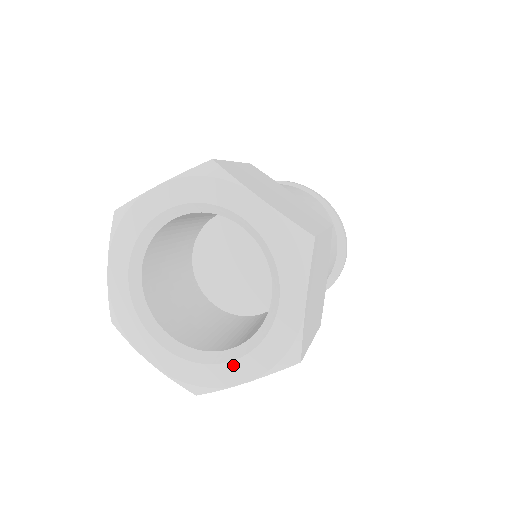
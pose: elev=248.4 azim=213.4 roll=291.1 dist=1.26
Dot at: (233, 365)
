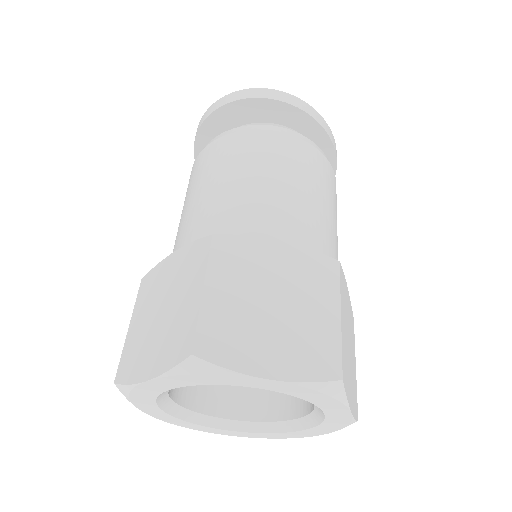
Dot at: (223, 431)
